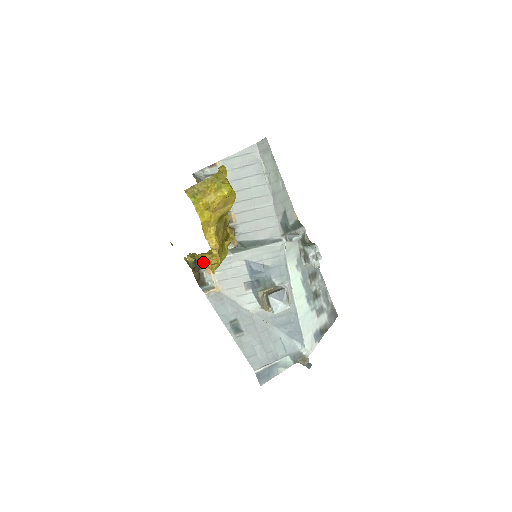
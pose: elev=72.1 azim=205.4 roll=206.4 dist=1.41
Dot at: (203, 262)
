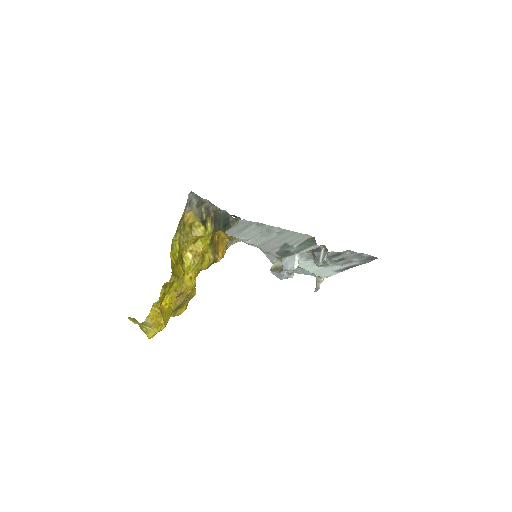
Dot at: occluded
